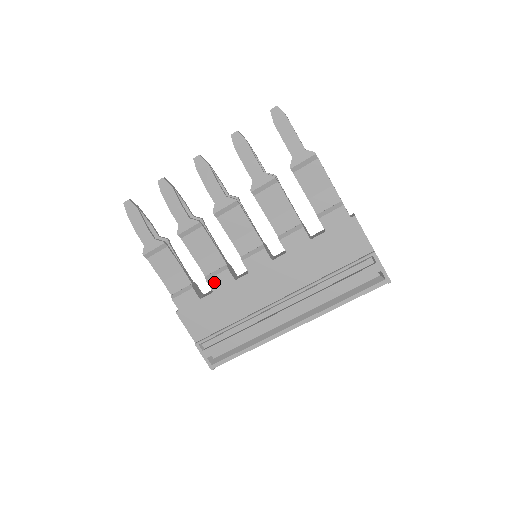
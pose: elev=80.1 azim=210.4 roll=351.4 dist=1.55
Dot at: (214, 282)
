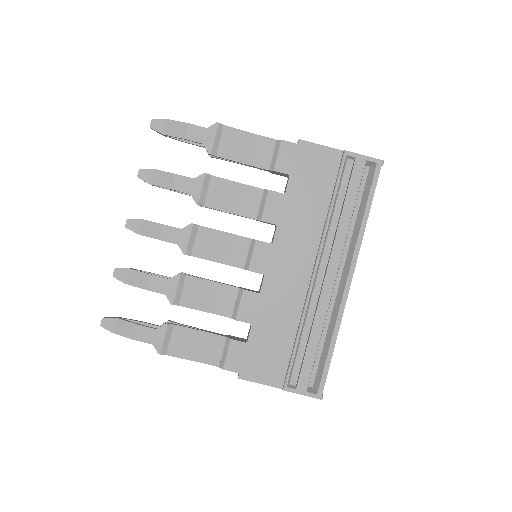
Dot at: (243, 314)
